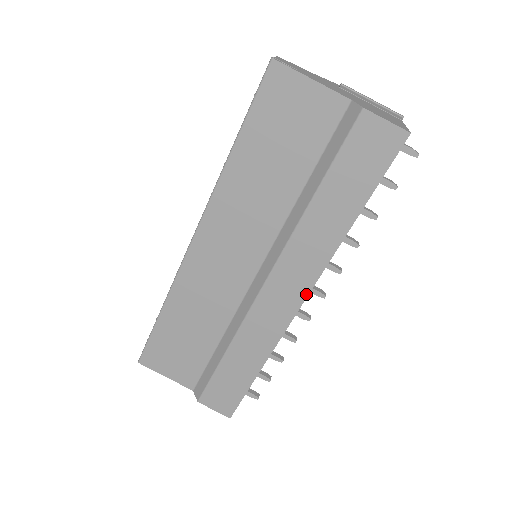
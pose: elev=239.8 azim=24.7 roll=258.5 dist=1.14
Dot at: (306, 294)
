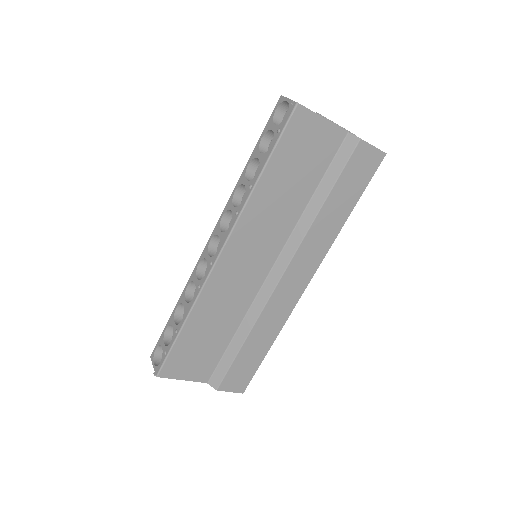
Dot at: (311, 277)
